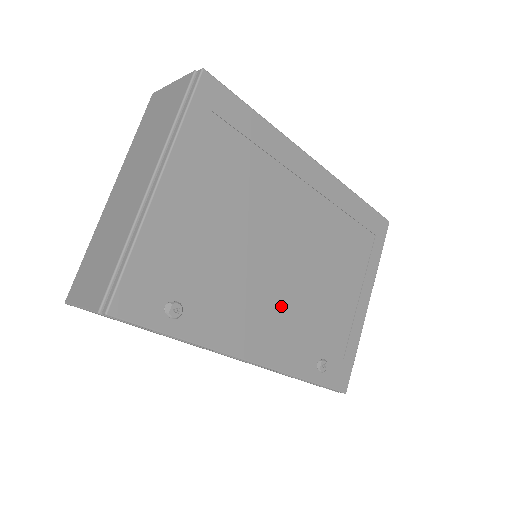
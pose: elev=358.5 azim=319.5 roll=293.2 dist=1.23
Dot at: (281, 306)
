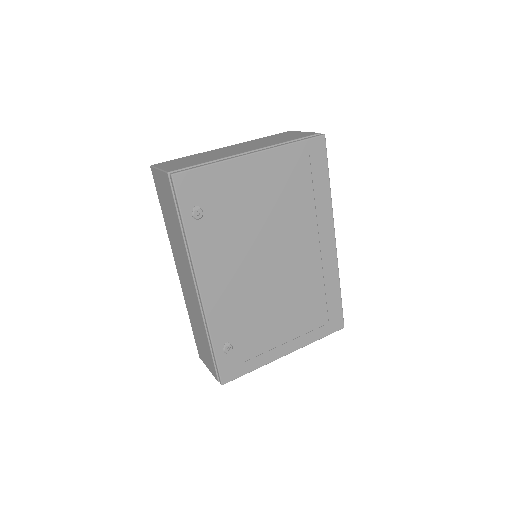
Dot at: (243, 285)
